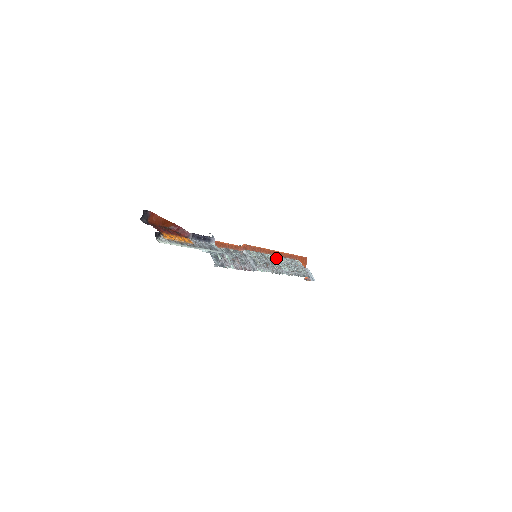
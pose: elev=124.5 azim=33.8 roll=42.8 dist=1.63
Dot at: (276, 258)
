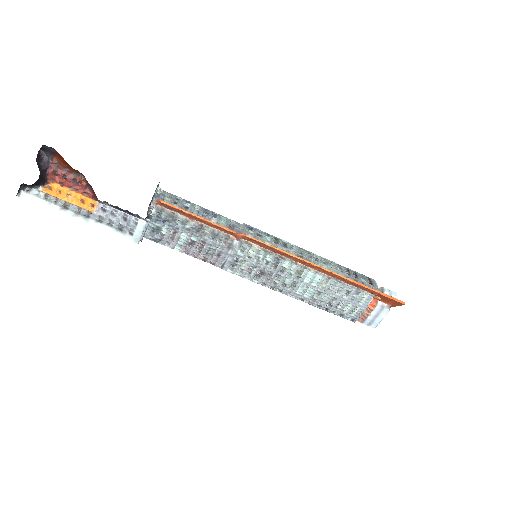
Dot at: (307, 274)
